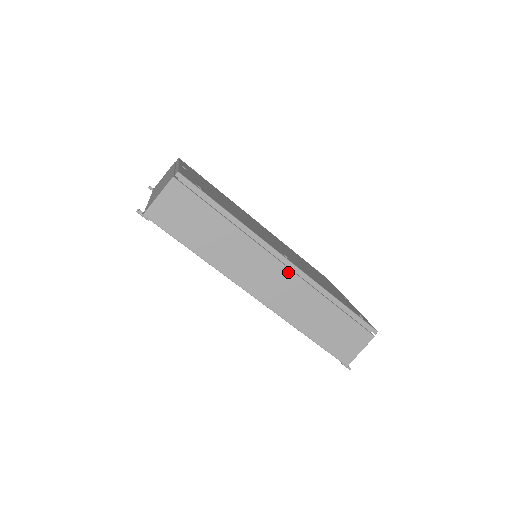
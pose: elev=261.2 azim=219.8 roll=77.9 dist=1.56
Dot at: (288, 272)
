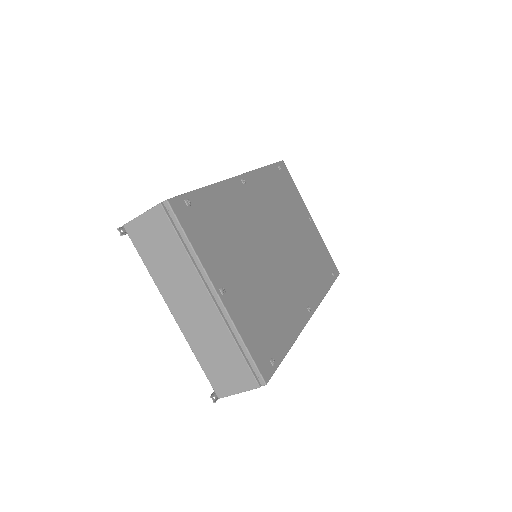
Dot at: occluded
